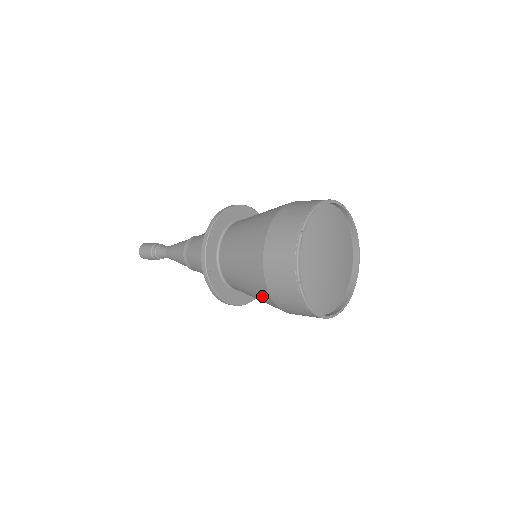
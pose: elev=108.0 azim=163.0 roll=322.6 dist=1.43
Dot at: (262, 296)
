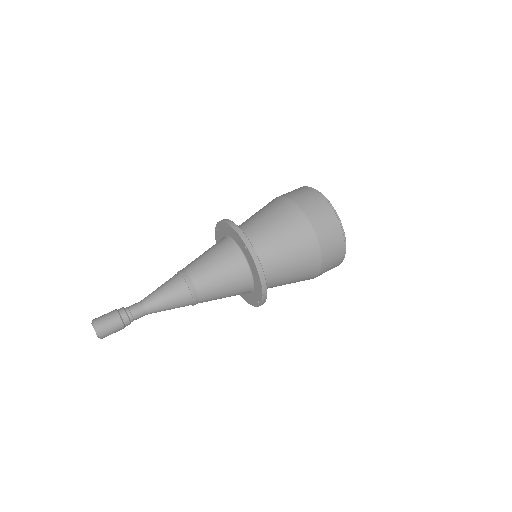
Dot at: (304, 243)
